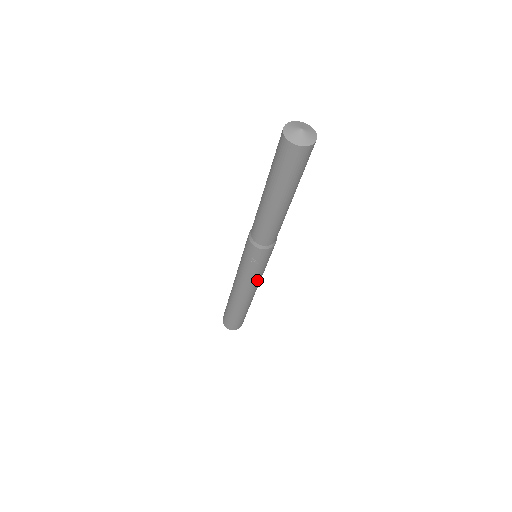
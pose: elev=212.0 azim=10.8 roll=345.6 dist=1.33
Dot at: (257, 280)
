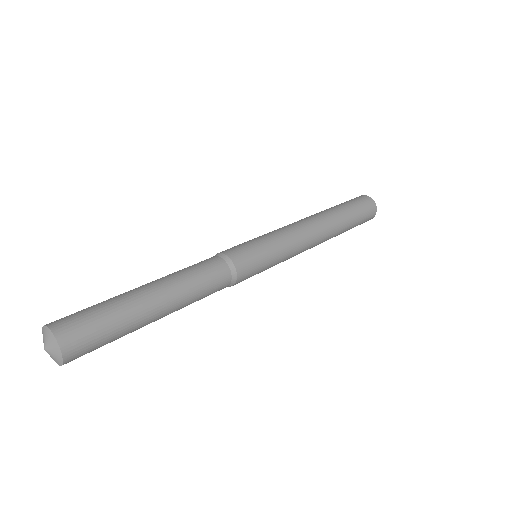
Dot at: occluded
